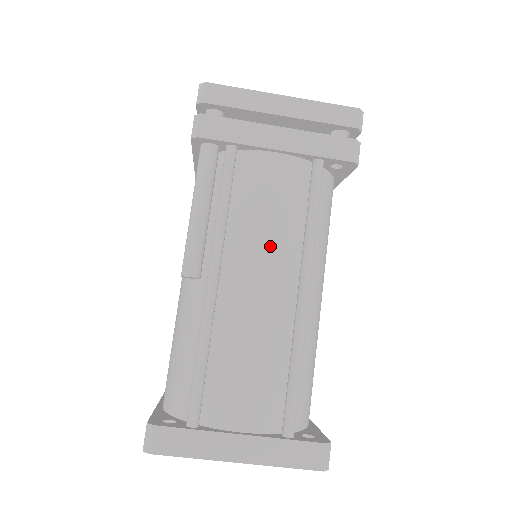
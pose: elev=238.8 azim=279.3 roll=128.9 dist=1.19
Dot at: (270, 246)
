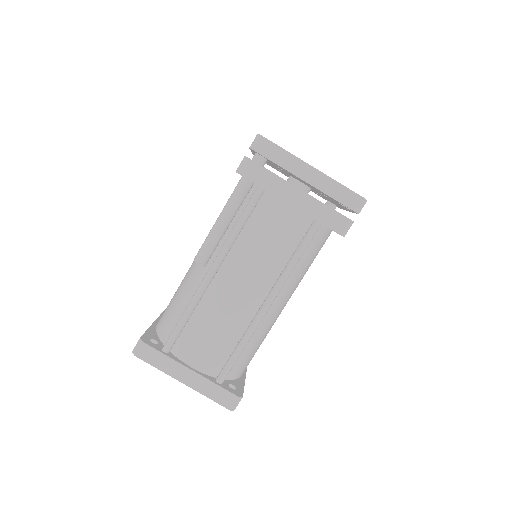
Dot at: (258, 267)
